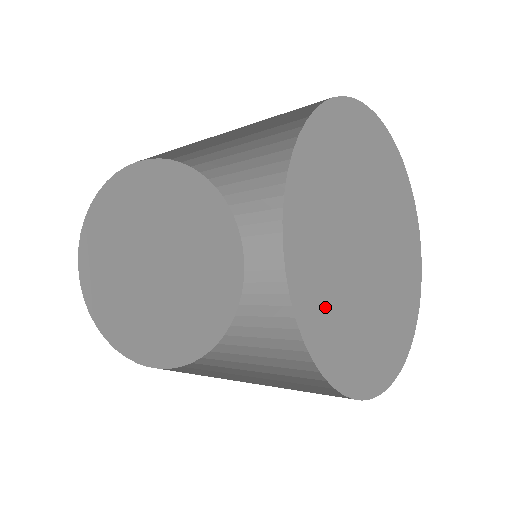
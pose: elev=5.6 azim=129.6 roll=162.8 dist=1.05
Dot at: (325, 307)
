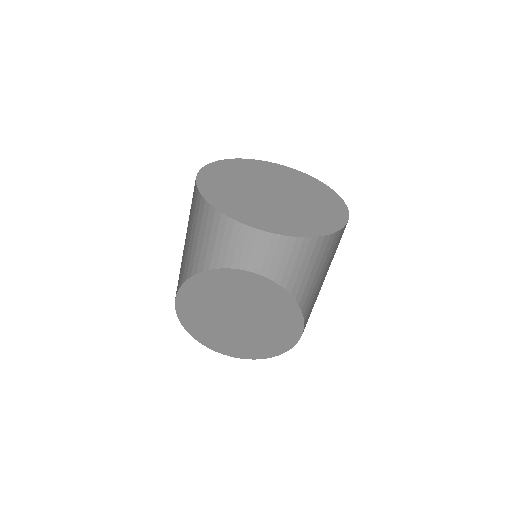
Dot at: (219, 186)
